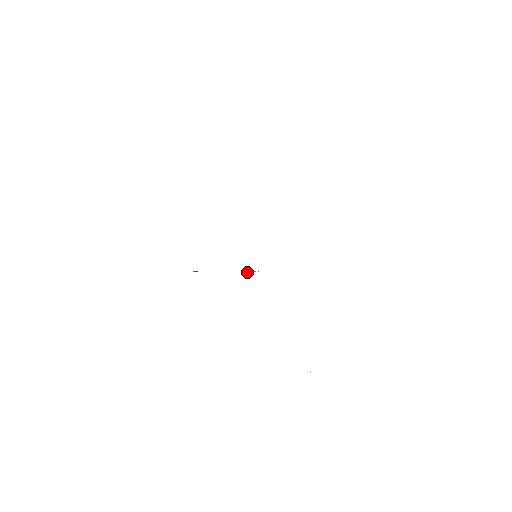
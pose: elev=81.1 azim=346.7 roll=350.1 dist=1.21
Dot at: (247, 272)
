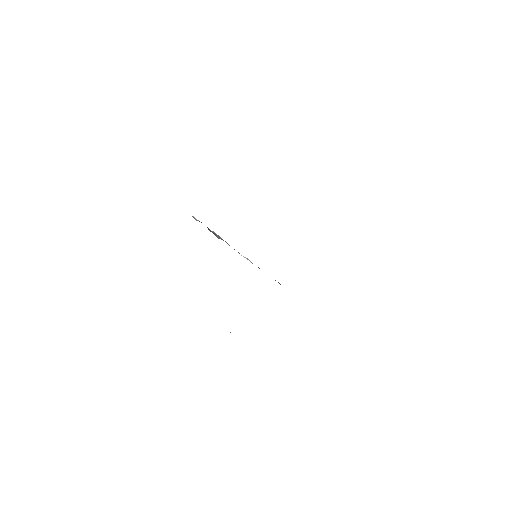
Dot at: (243, 256)
